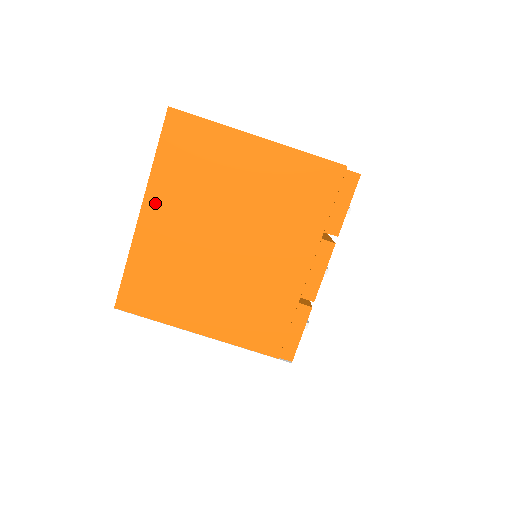
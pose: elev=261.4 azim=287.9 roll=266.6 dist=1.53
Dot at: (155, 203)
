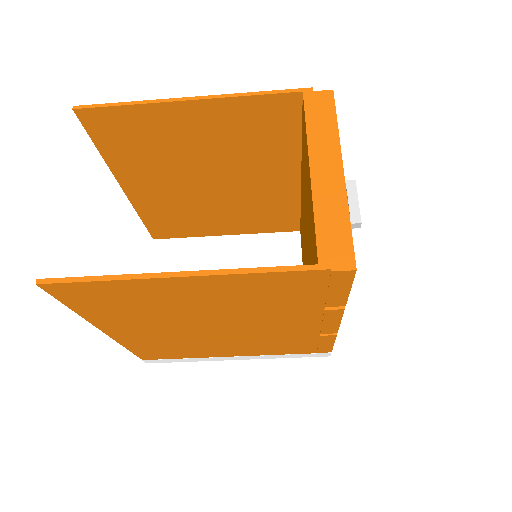
Dot at: (111, 327)
